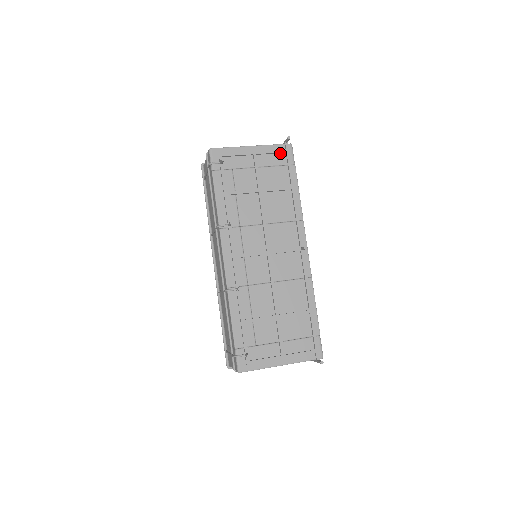
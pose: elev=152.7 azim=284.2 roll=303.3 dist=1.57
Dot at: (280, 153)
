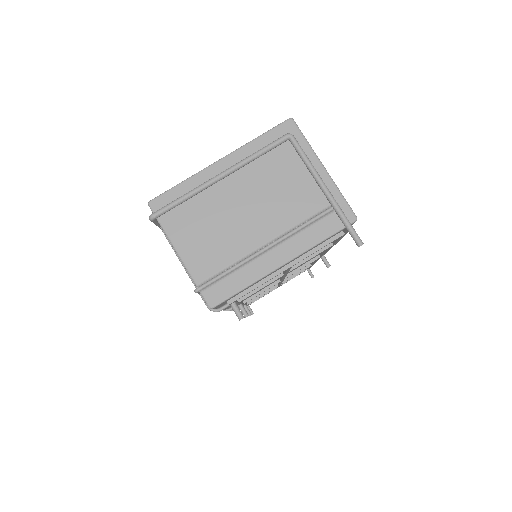
Dot at: (332, 238)
